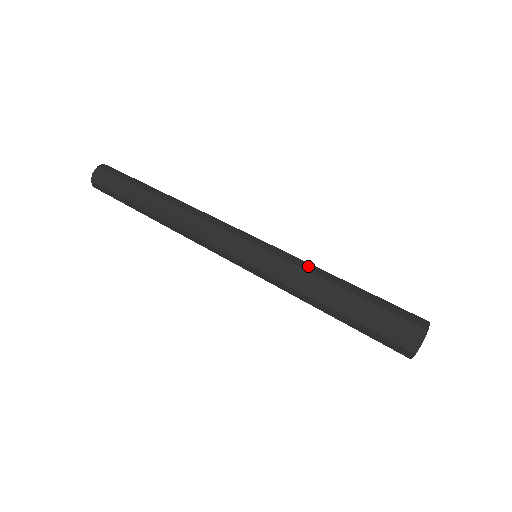
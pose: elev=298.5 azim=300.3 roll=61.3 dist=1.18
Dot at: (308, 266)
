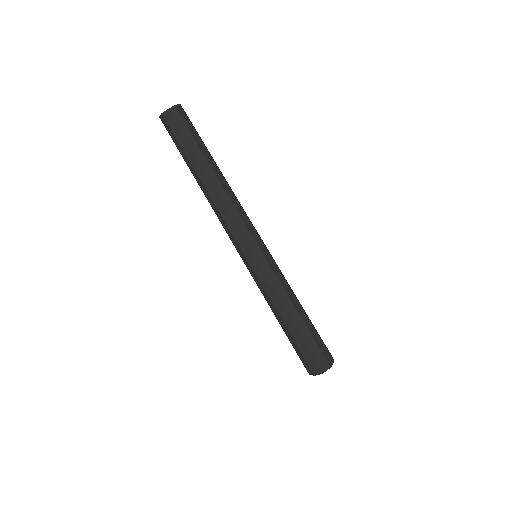
Dot at: (274, 297)
